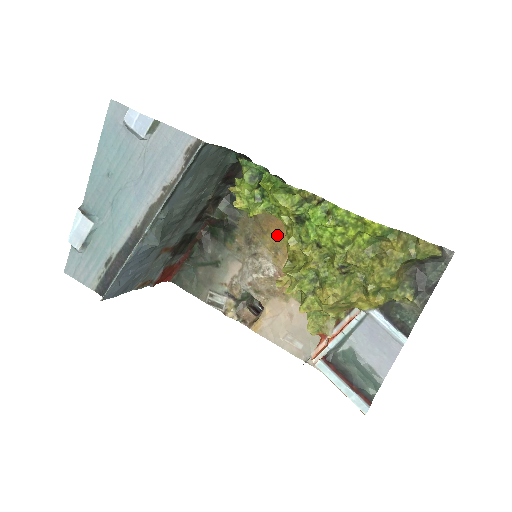
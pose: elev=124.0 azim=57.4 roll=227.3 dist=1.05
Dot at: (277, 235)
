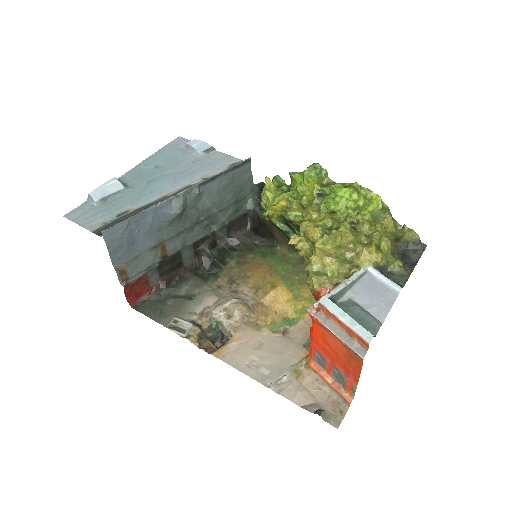
Dot at: (261, 278)
